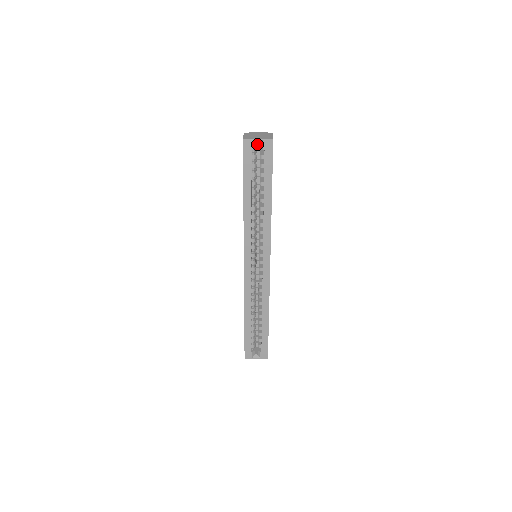
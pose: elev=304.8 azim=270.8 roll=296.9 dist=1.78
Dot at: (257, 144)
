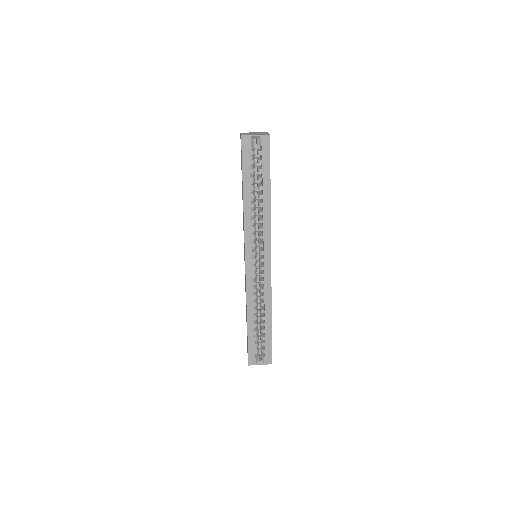
Dot at: (254, 143)
